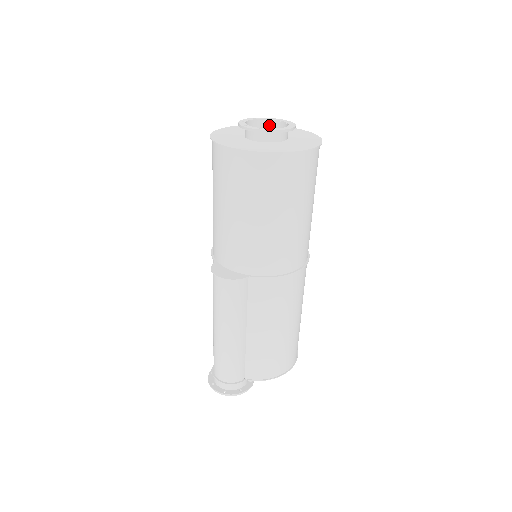
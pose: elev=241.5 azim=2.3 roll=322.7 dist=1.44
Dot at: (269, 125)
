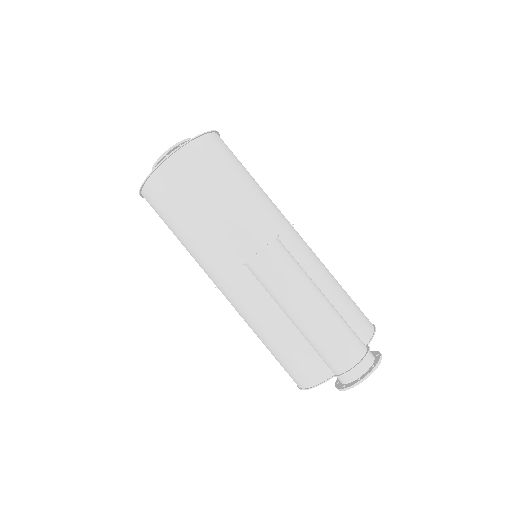
Dot at: occluded
